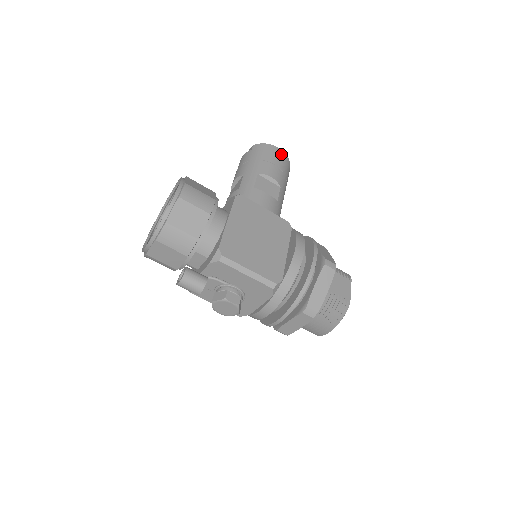
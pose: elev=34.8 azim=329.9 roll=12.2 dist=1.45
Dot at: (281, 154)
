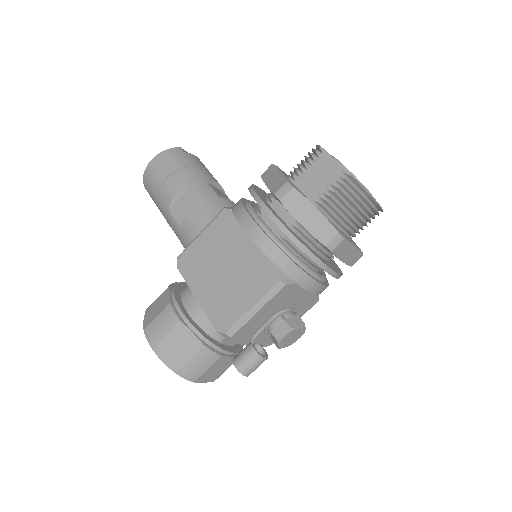
Dot at: (157, 162)
